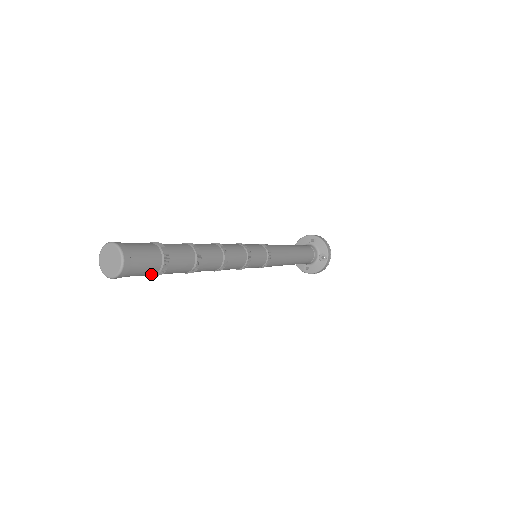
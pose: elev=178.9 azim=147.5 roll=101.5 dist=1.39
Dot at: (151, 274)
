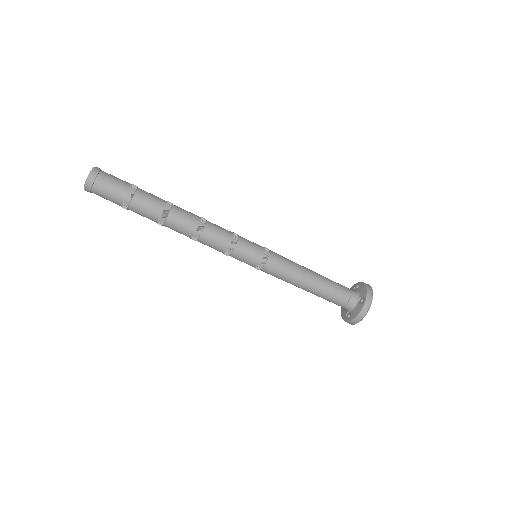
Dot at: (118, 200)
